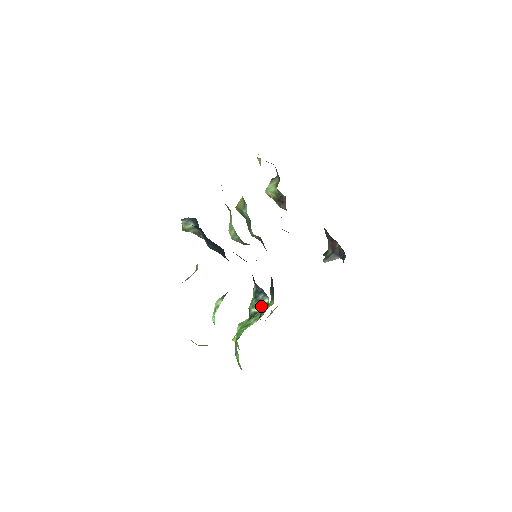
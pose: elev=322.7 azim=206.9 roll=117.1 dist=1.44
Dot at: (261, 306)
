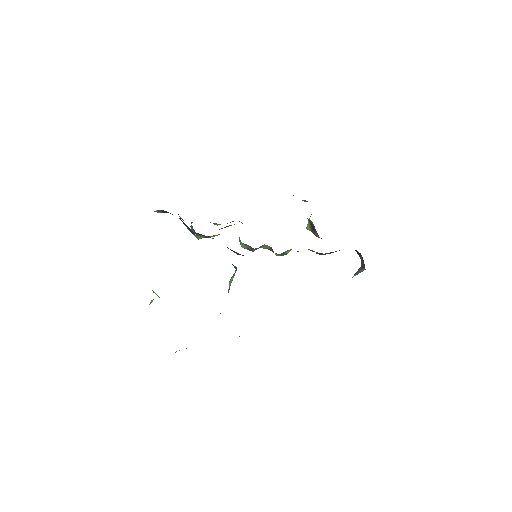
Dot at: (232, 280)
